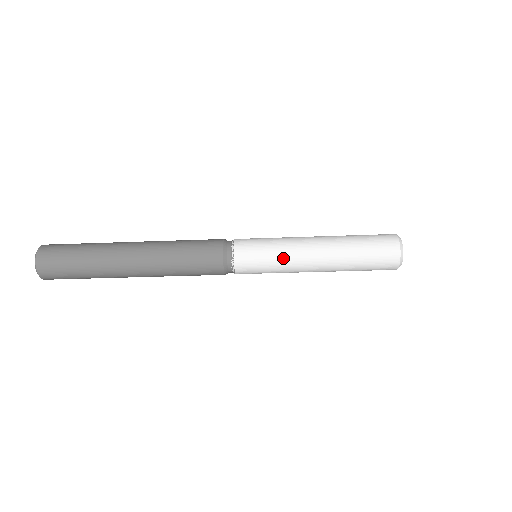
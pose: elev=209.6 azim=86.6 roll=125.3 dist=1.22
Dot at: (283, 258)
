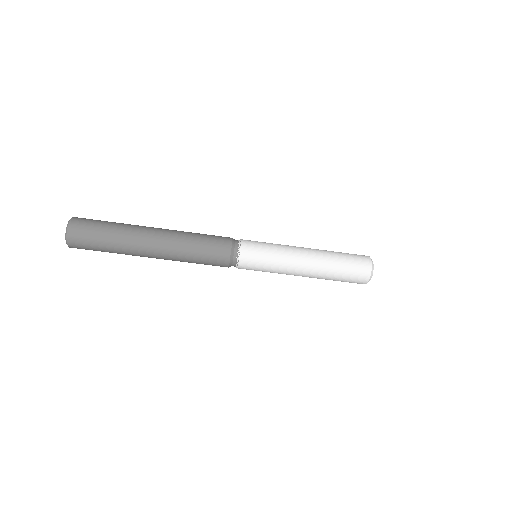
Dot at: (280, 257)
